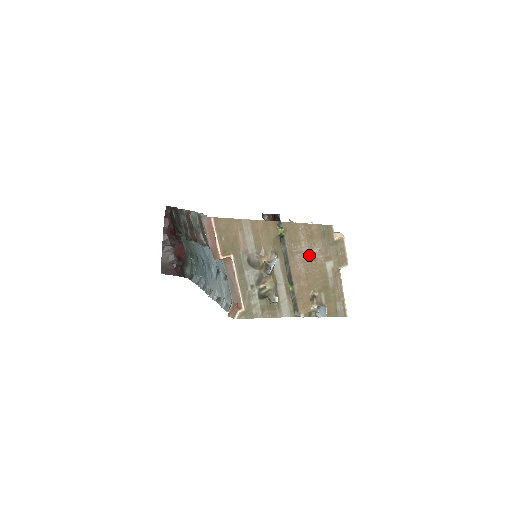
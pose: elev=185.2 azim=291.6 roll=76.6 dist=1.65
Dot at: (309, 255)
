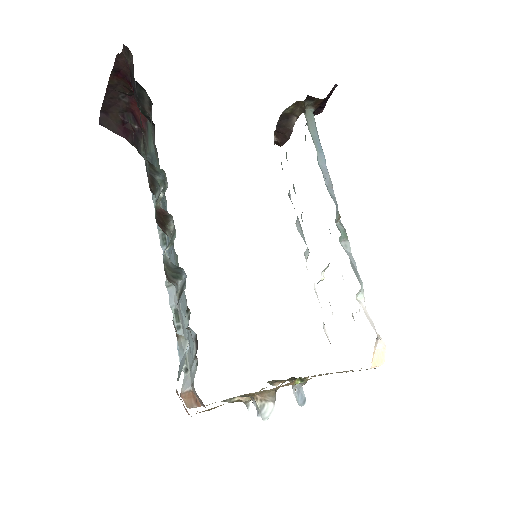
Dot at: occluded
